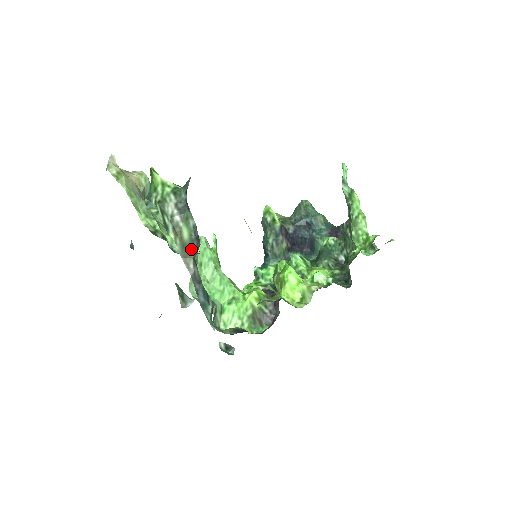
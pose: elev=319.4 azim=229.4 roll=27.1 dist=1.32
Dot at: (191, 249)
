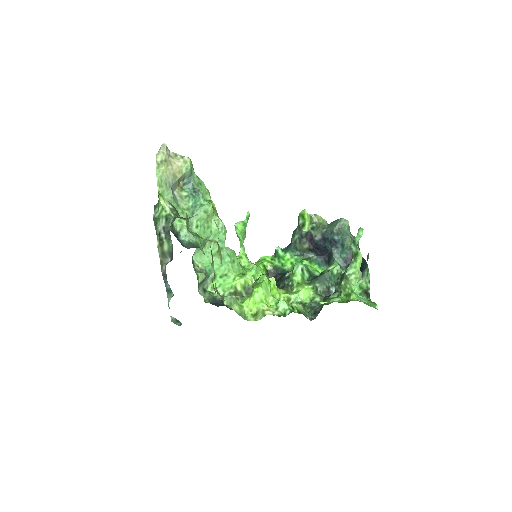
Dot at: (168, 257)
